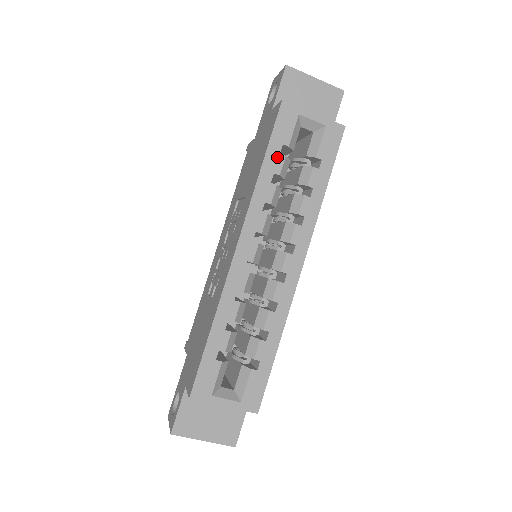
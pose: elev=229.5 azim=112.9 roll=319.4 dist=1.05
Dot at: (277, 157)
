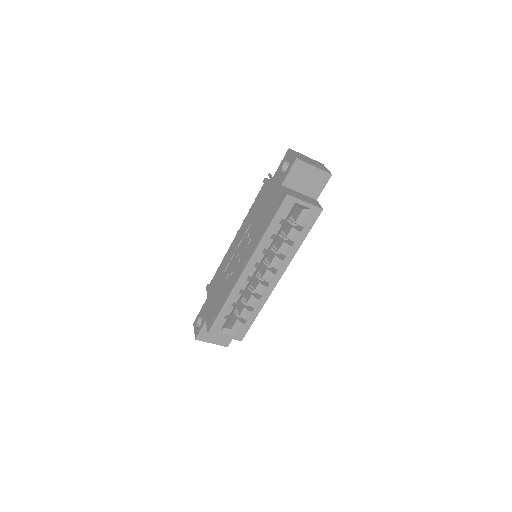
Dot at: (277, 225)
